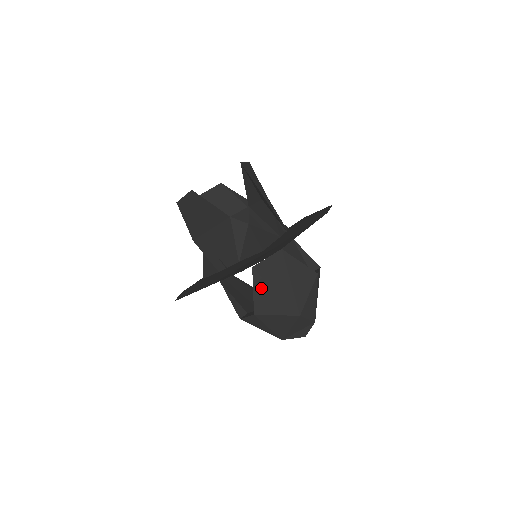
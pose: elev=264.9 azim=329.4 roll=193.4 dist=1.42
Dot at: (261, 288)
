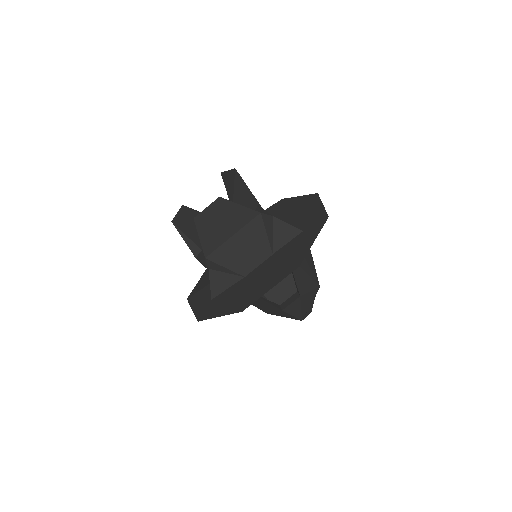
Dot at: (296, 271)
